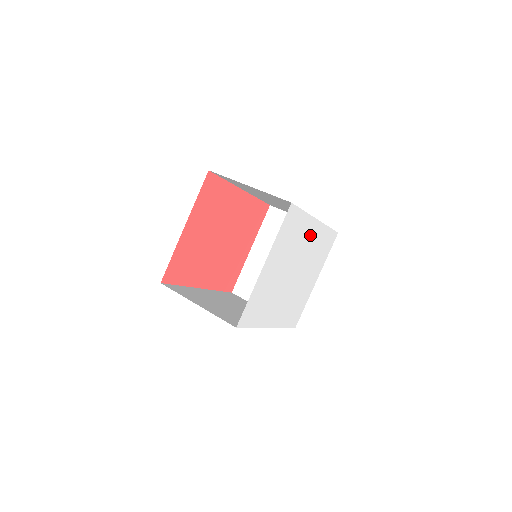
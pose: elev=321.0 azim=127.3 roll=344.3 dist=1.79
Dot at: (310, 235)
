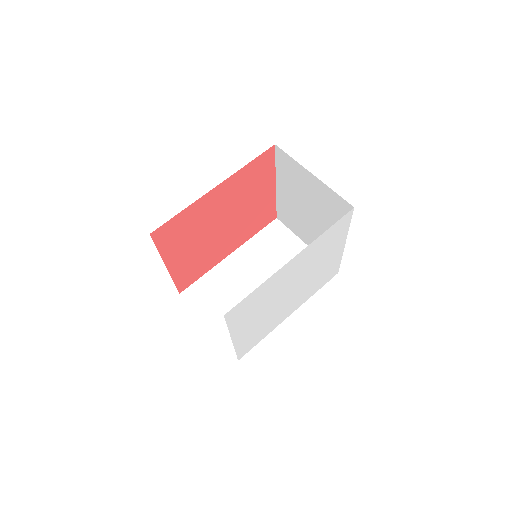
Dot at: (290, 269)
